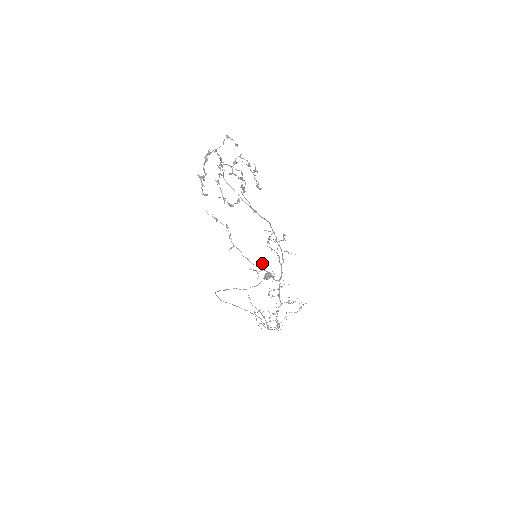
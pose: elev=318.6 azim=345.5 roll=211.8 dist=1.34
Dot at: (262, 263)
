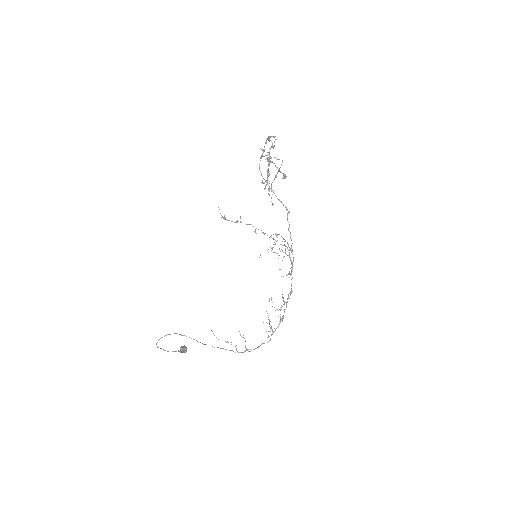
Dot at: (279, 248)
